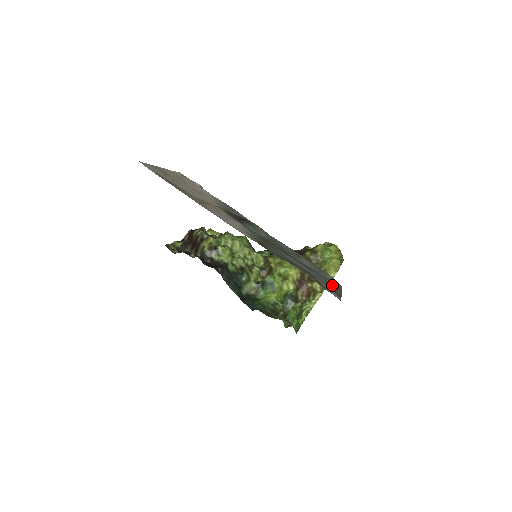
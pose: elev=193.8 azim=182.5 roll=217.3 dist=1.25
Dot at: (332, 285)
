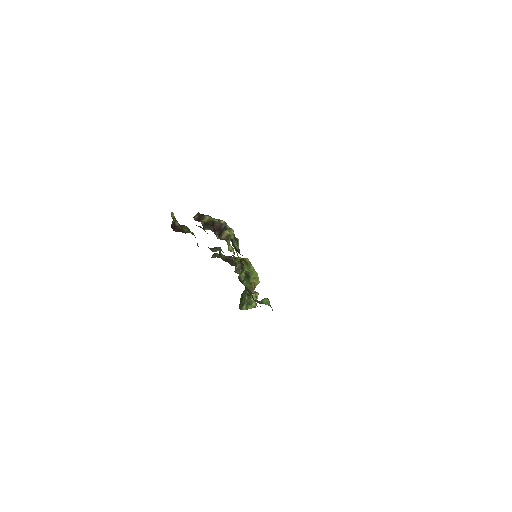
Dot at: occluded
